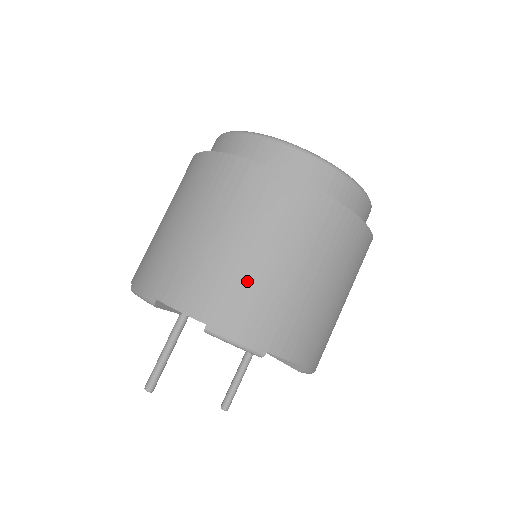
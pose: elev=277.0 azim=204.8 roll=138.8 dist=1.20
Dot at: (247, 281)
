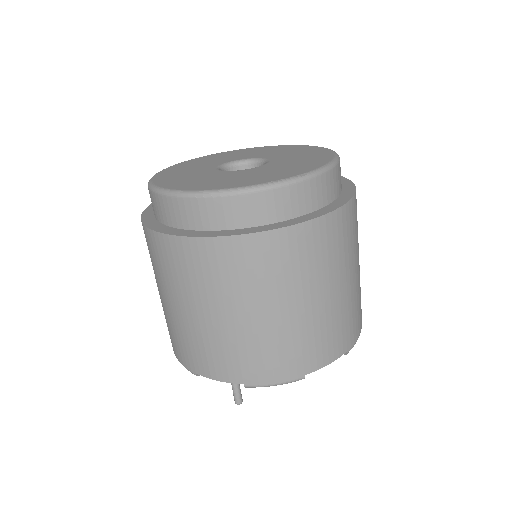
Dot at: (253, 341)
